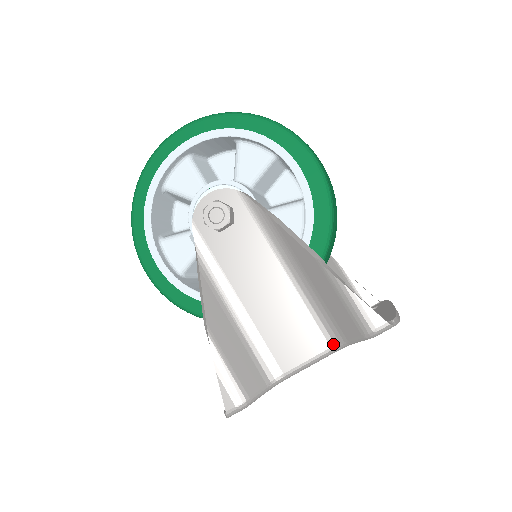
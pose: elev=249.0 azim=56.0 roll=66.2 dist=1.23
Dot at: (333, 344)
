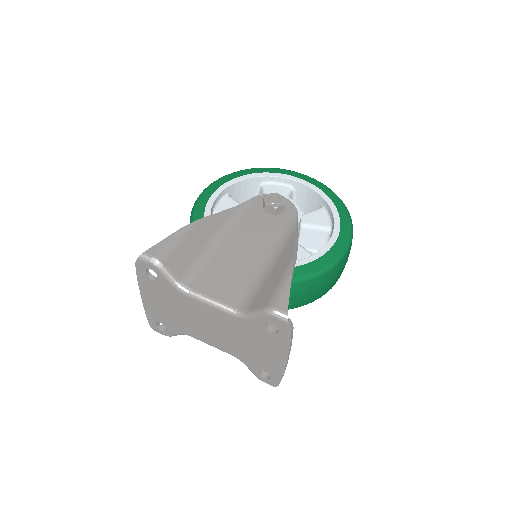
Dot at: (238, 307)
